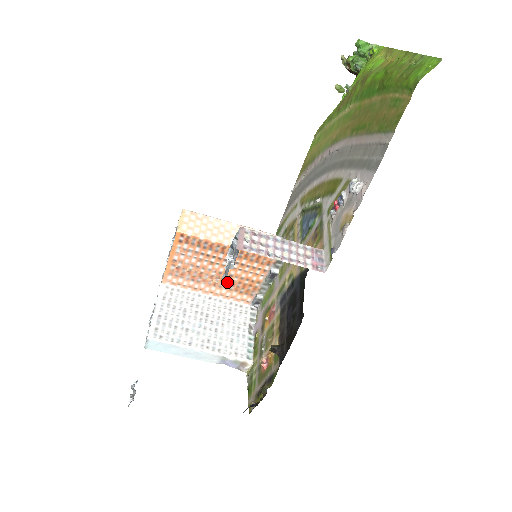
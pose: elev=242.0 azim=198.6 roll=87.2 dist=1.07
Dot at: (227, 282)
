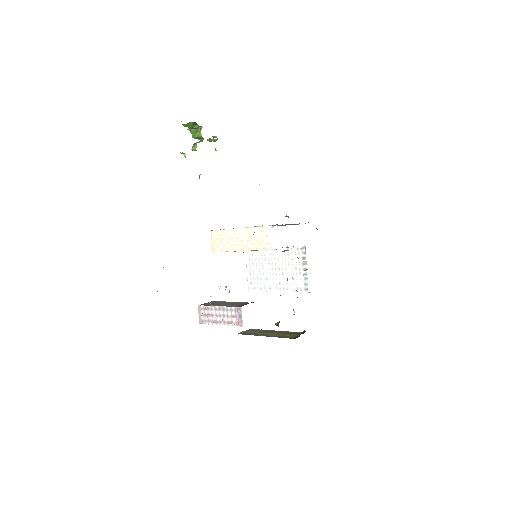
Dot at: occluded
